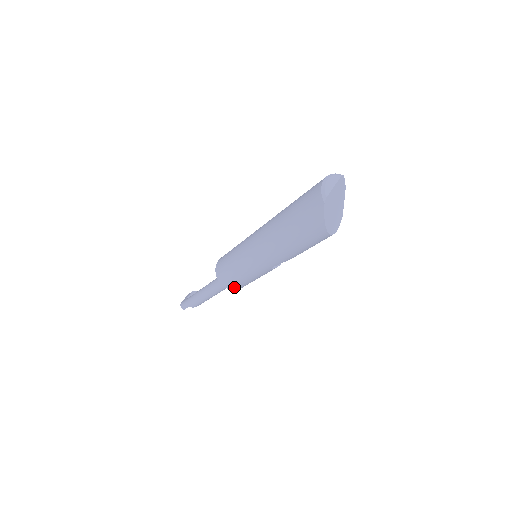
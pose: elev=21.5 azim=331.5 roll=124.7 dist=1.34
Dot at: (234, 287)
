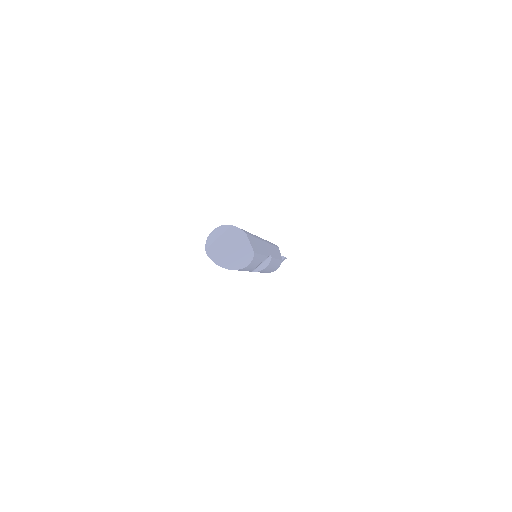
Dot at: occluded
